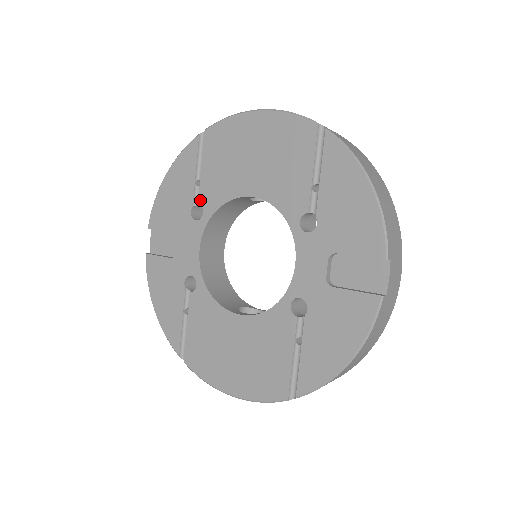
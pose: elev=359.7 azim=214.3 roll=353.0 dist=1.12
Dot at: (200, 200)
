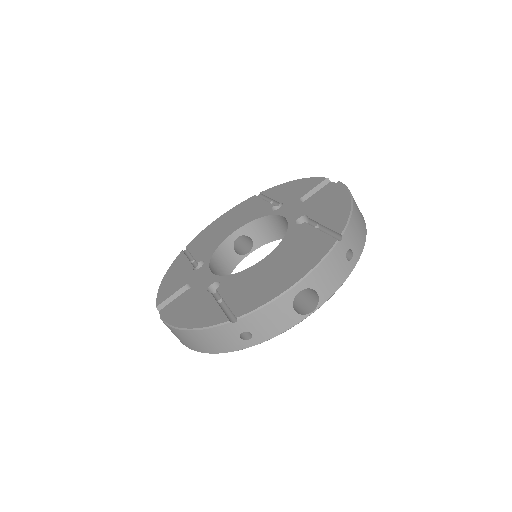
Dot at: (198, 261)
